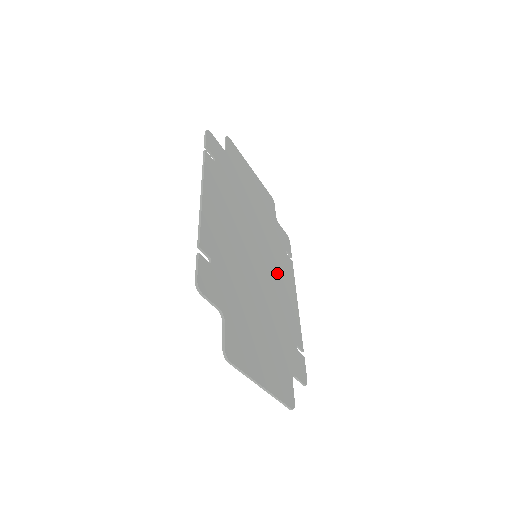
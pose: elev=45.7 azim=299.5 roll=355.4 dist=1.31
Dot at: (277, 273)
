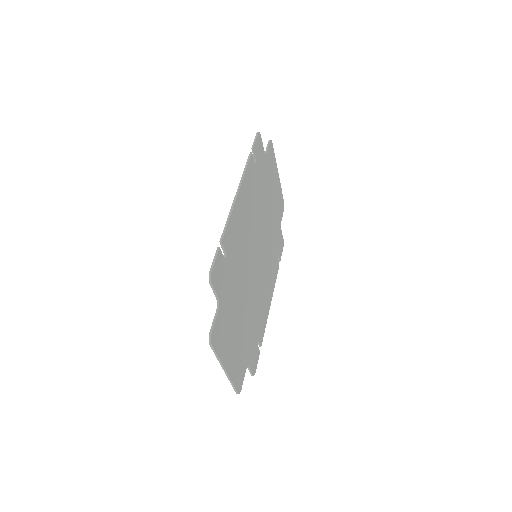
Dot at: (265, 274)
